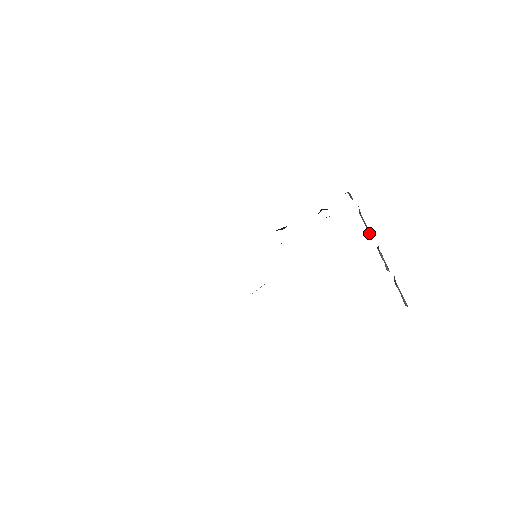
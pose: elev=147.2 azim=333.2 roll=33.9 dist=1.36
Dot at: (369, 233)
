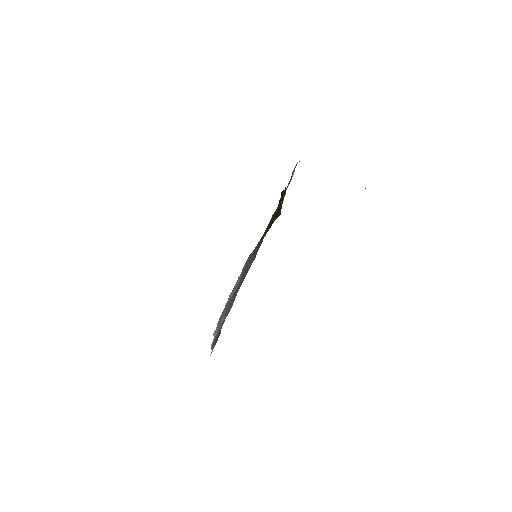
Dot at: occluded
